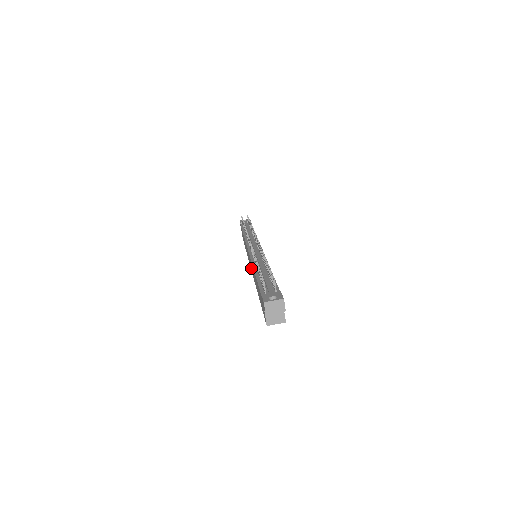
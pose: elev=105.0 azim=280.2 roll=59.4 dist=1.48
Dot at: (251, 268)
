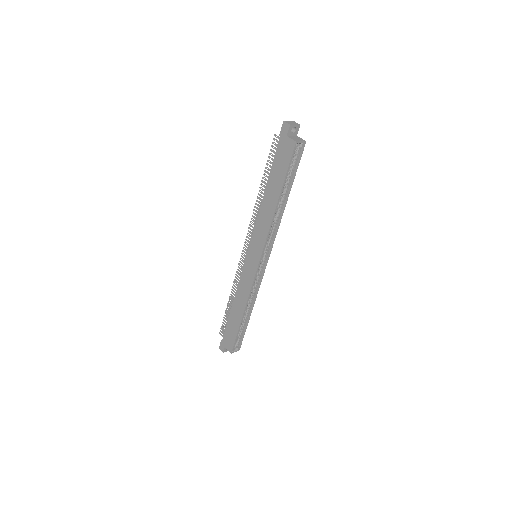
Dot at: (258, 250)
